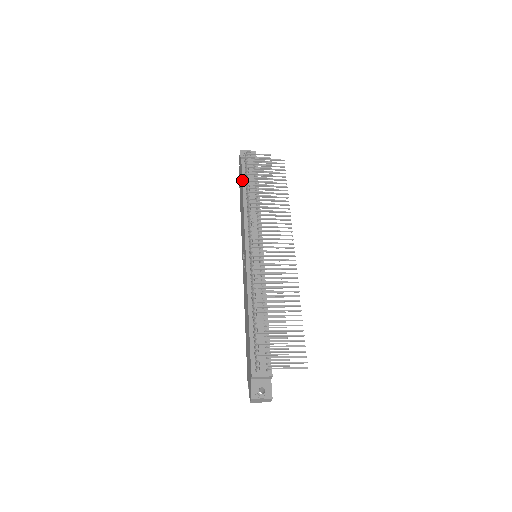
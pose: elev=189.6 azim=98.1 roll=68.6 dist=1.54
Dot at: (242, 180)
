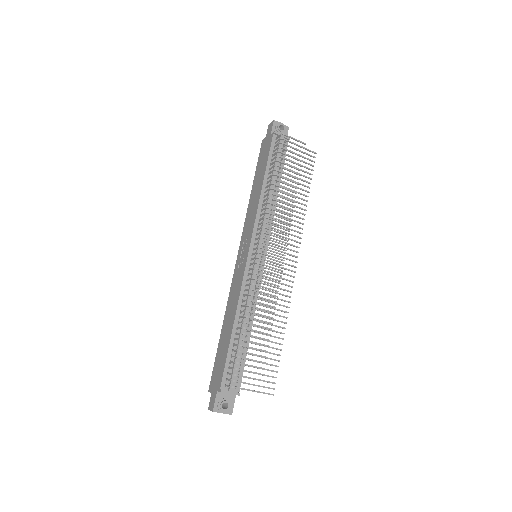
Dot at: (267, 162)
